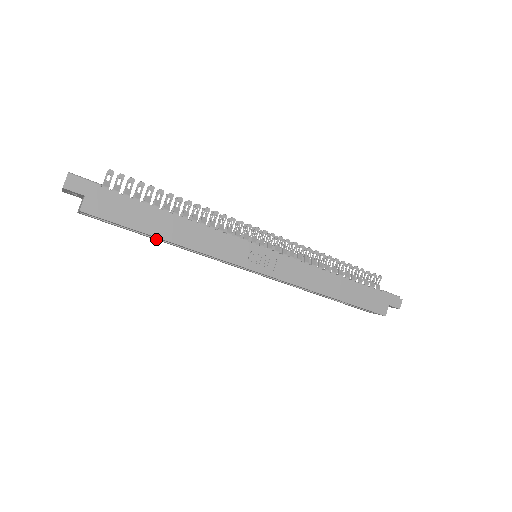
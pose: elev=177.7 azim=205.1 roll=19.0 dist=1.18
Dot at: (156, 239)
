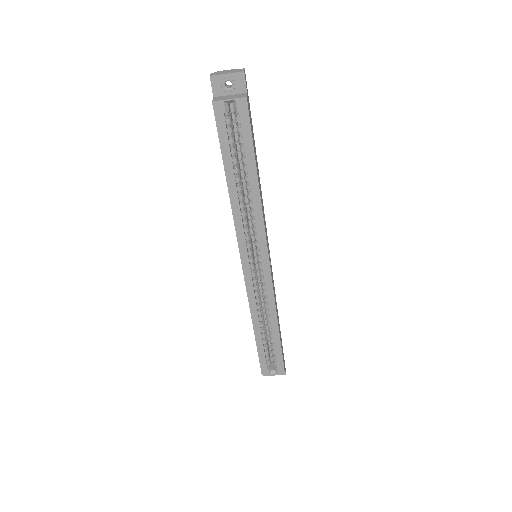
Dot at: (232, 179)
